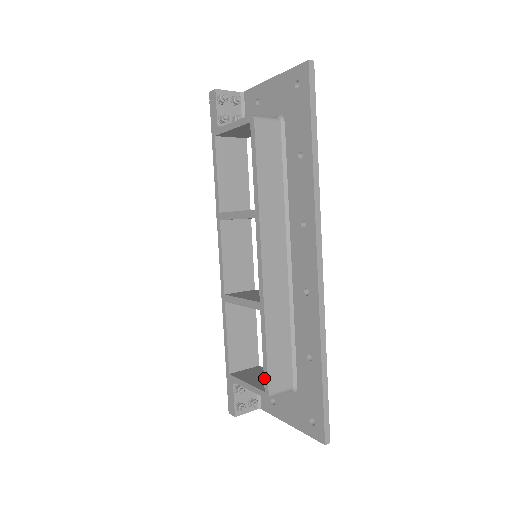
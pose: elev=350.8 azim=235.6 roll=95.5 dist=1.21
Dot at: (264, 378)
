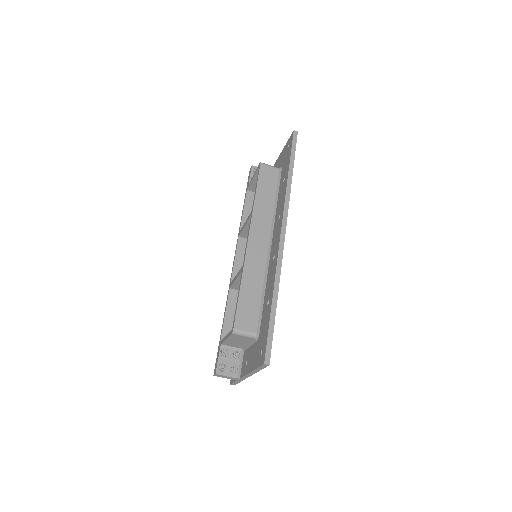
Dot at: (234, 318)
